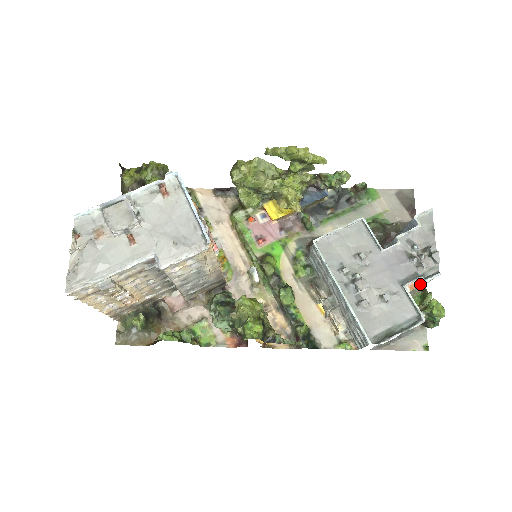
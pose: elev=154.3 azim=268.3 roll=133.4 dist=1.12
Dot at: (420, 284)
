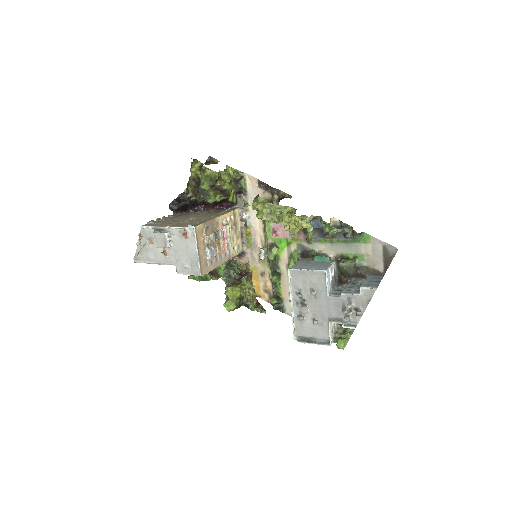
Dot at: occluded
